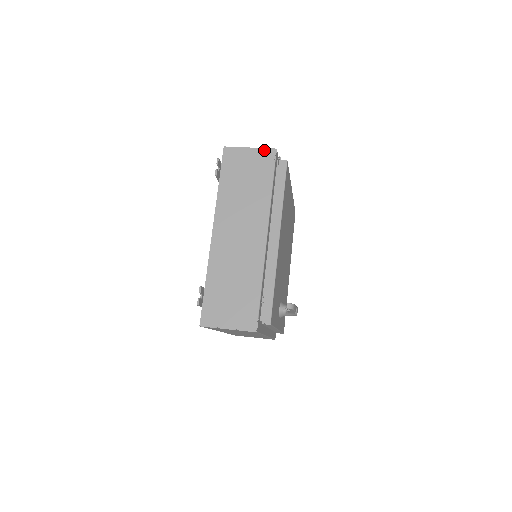
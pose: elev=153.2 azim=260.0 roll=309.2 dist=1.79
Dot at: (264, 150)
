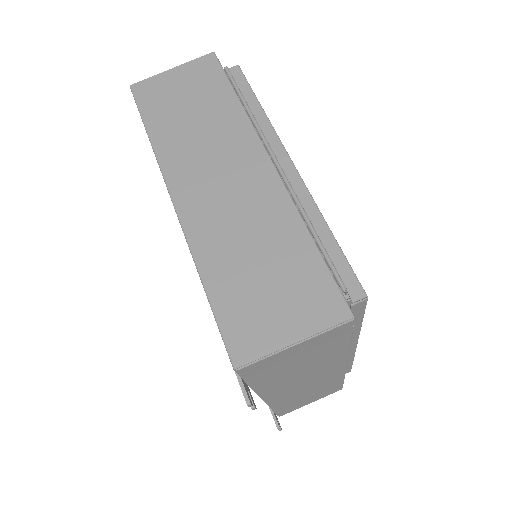
Dot at: (328, 333)
